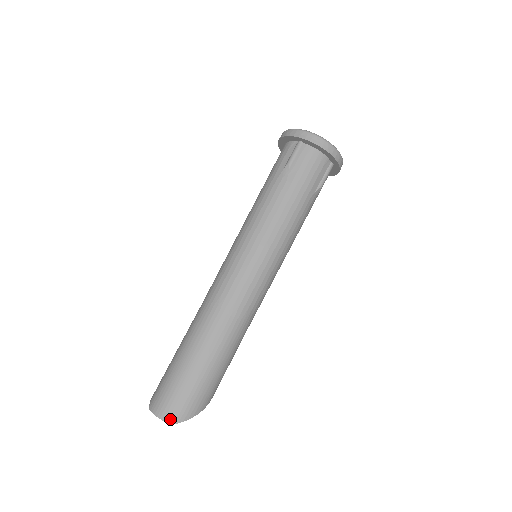
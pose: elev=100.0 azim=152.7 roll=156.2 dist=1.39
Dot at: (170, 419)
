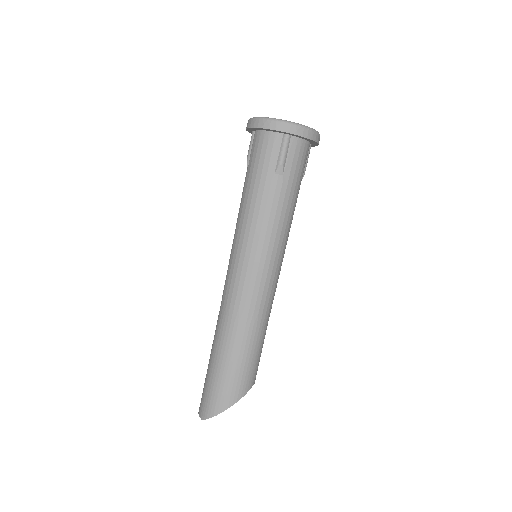
Dot at: (202, 415)
